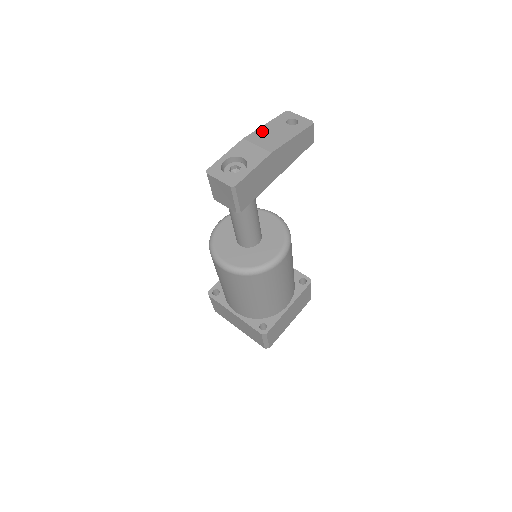
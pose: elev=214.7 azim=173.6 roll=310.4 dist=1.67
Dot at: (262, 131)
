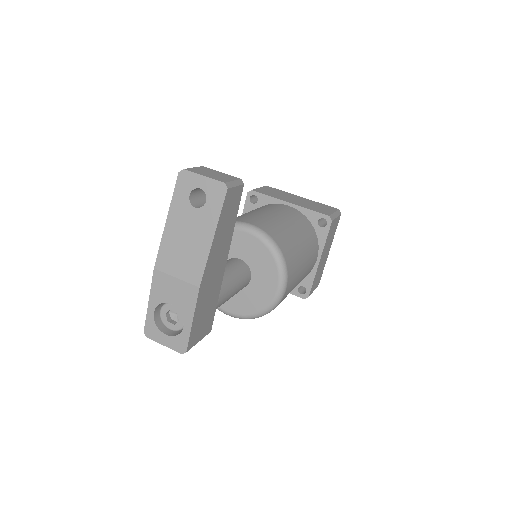
Dot at: (169, 241)
